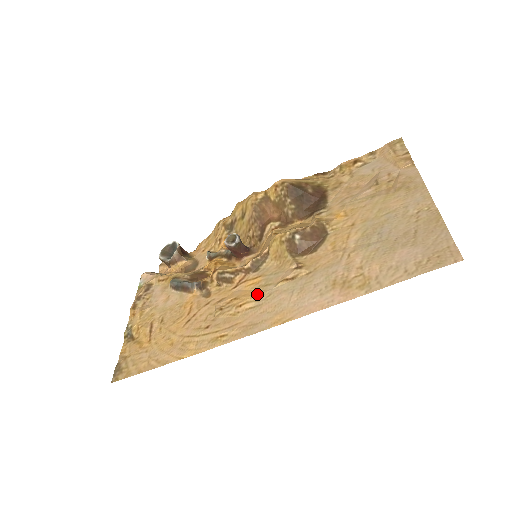
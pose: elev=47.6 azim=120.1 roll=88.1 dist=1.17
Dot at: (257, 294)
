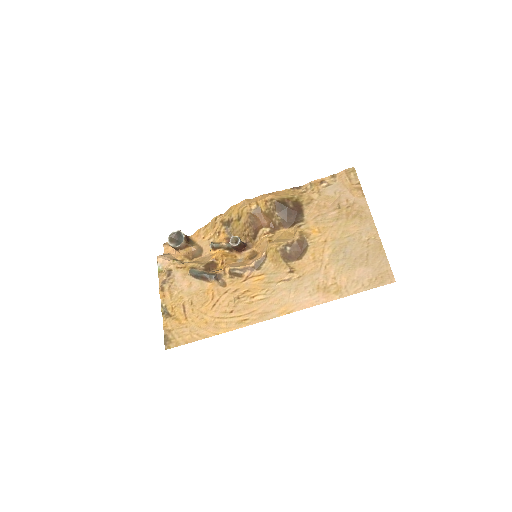
Dot at: (264, 289)
